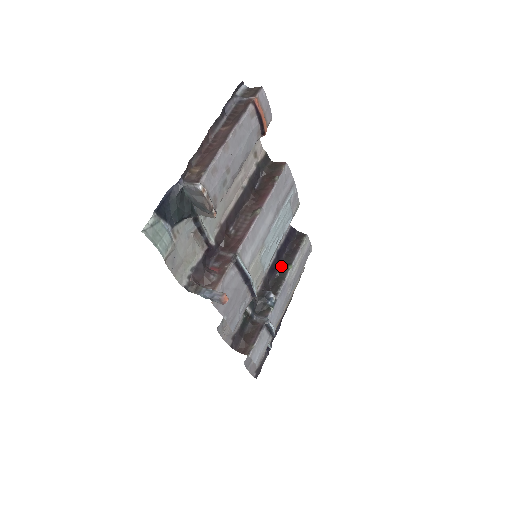
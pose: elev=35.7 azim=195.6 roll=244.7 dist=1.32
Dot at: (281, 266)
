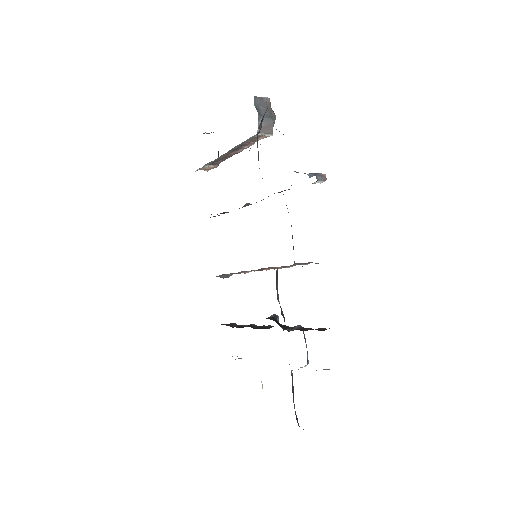
Dot at: occluded
